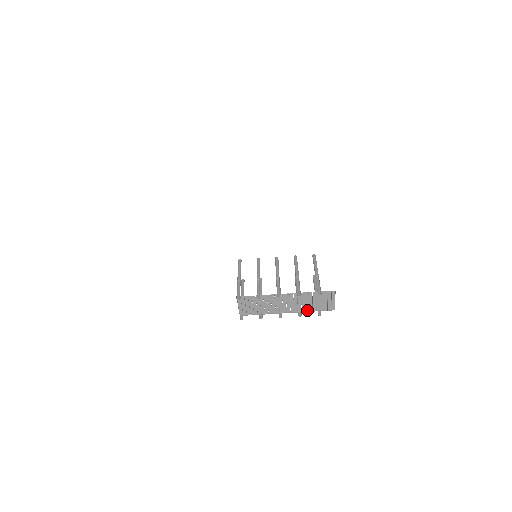
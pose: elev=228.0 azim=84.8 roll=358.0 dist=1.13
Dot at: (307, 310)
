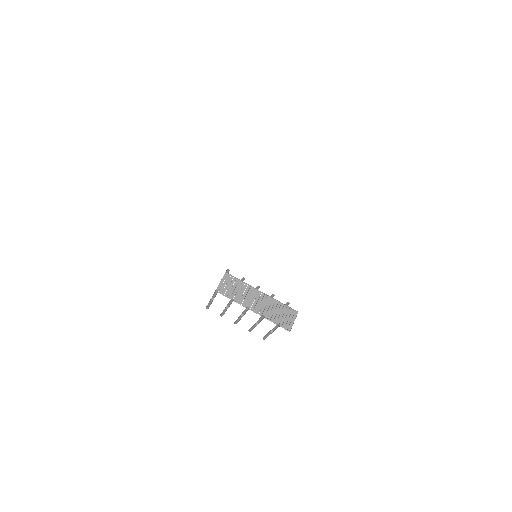
Dot at: (269, 319)
